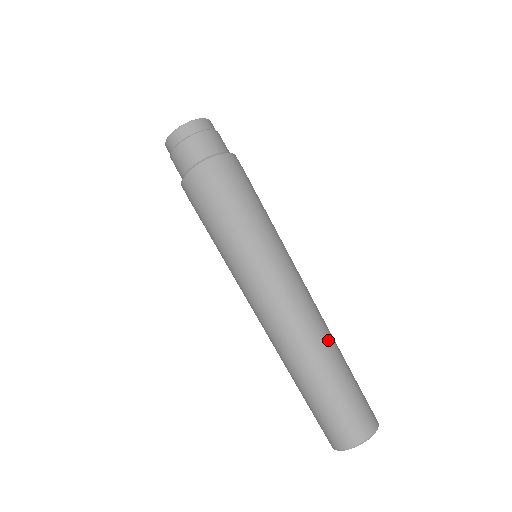
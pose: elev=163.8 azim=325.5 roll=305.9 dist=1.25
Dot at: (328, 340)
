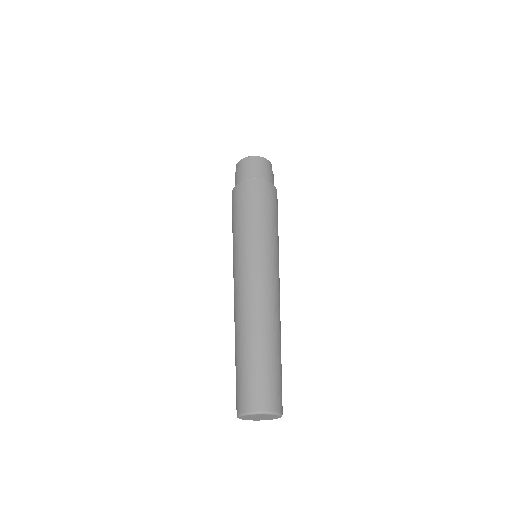
Dot at: (258, 326)
